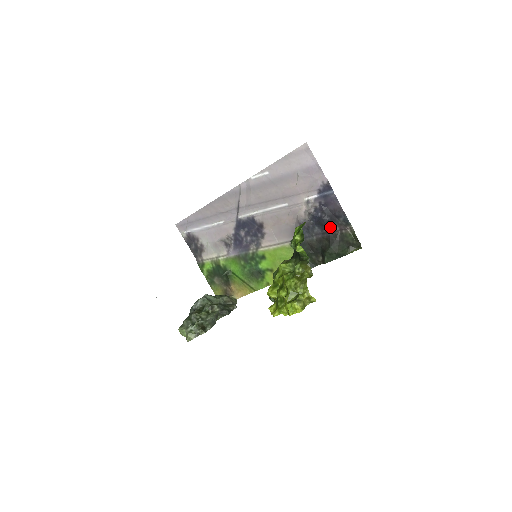
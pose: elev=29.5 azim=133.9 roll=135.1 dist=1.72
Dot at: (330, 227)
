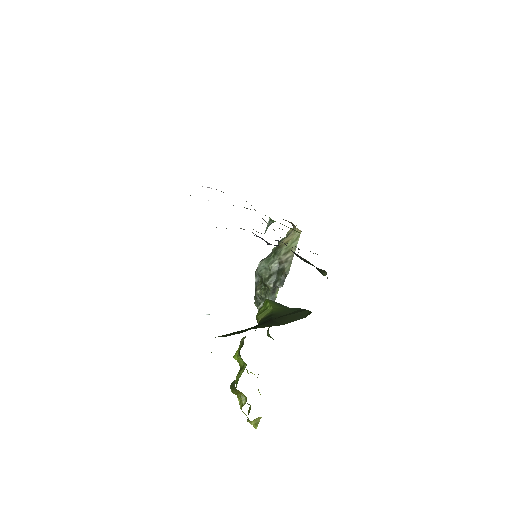
Dot at: occluded
